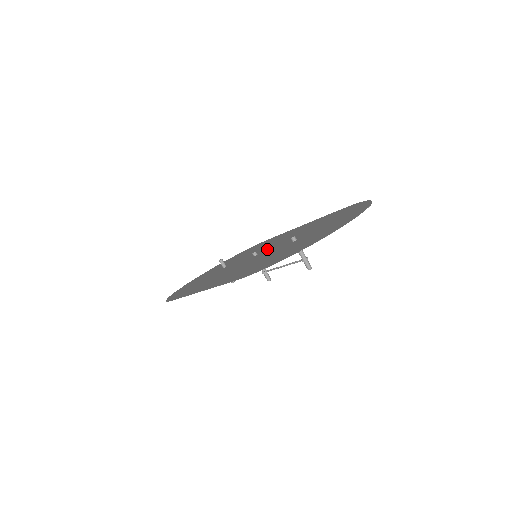
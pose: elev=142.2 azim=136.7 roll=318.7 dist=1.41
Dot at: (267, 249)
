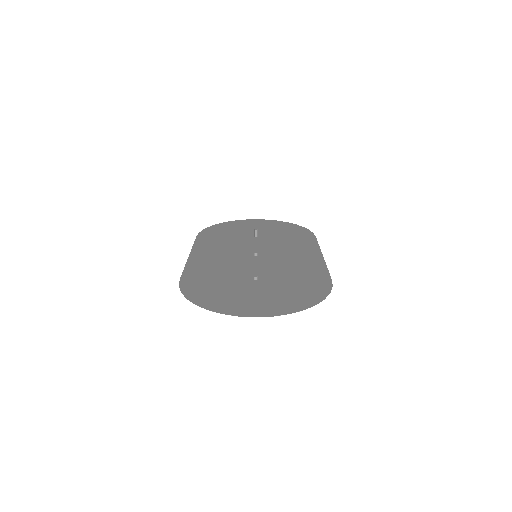
Dot at: (264, 259)
